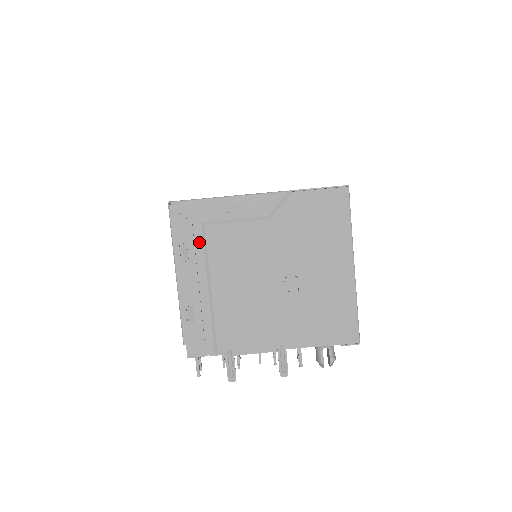
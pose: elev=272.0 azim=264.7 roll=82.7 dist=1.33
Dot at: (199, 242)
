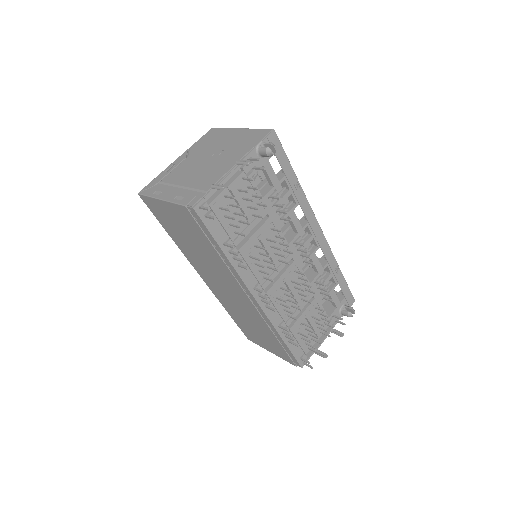
Dot at: (162, 186)
